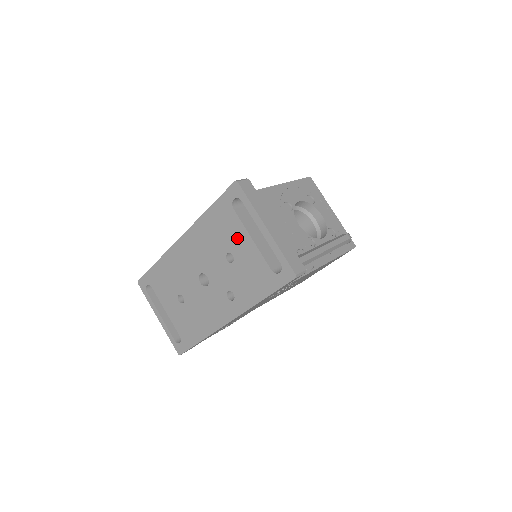
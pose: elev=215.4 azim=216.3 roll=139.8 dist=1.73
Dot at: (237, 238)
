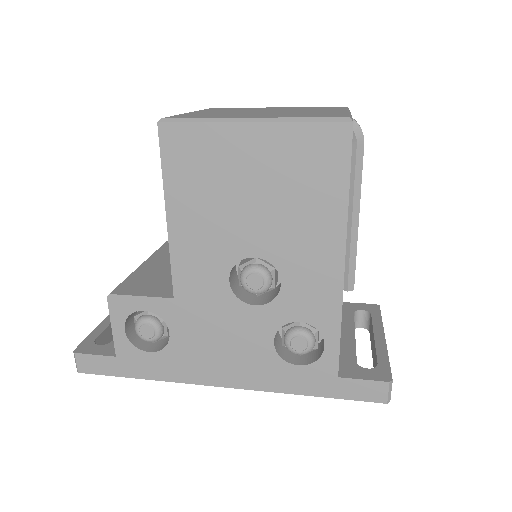
Dot at: occluded
